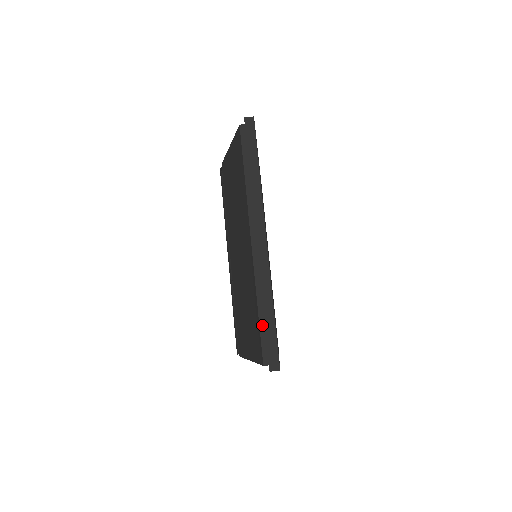
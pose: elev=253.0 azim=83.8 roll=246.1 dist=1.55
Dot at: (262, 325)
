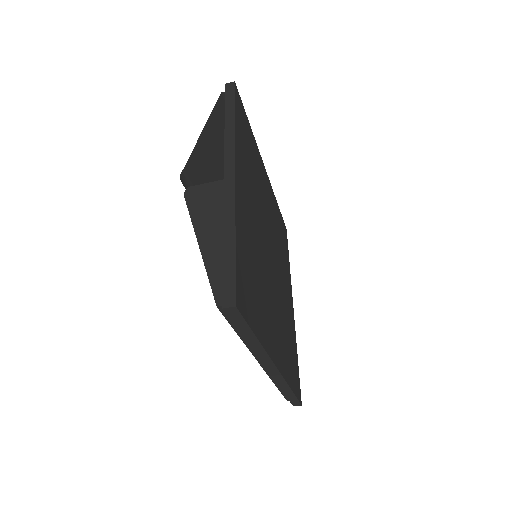
Dot at: occluded
